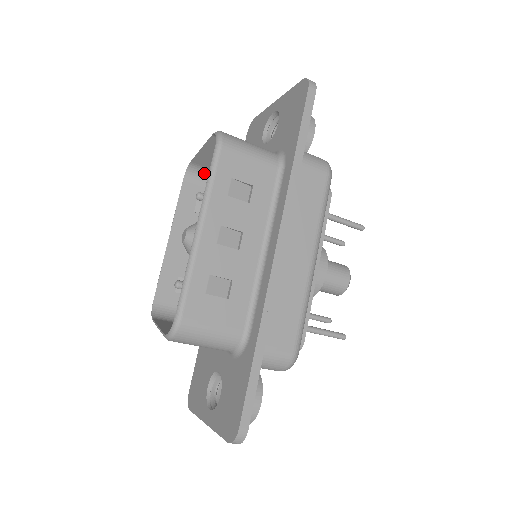
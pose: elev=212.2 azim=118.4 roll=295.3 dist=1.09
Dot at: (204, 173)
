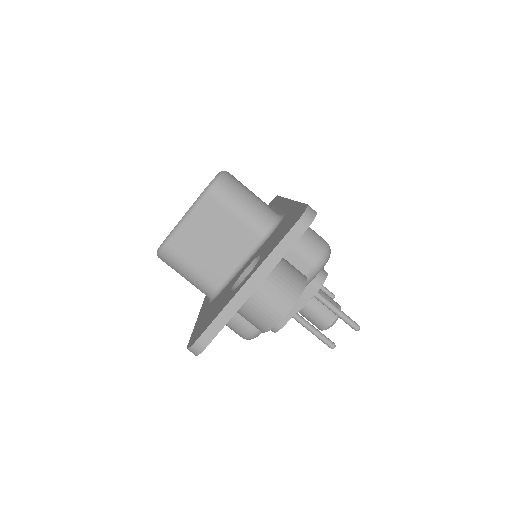
Dot at: occluded
